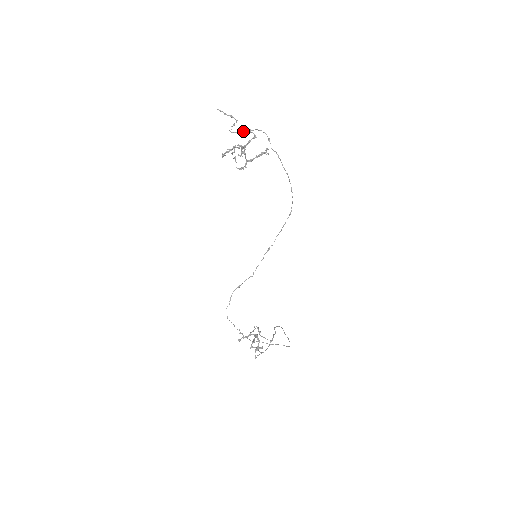
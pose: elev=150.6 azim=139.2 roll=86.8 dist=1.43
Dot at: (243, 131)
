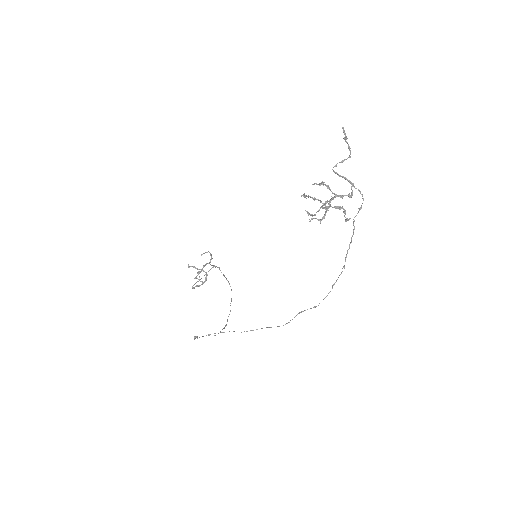
Dot at: (345, 179)
